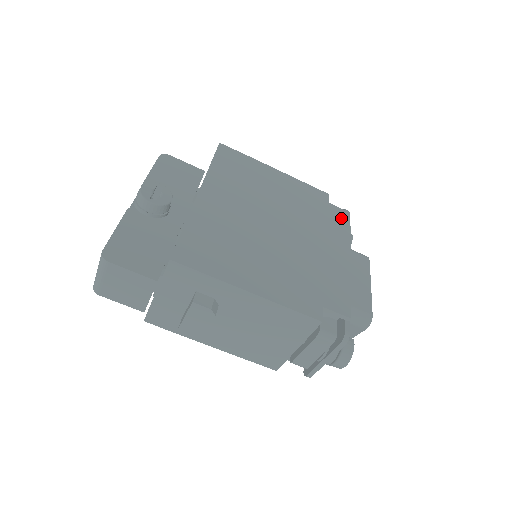
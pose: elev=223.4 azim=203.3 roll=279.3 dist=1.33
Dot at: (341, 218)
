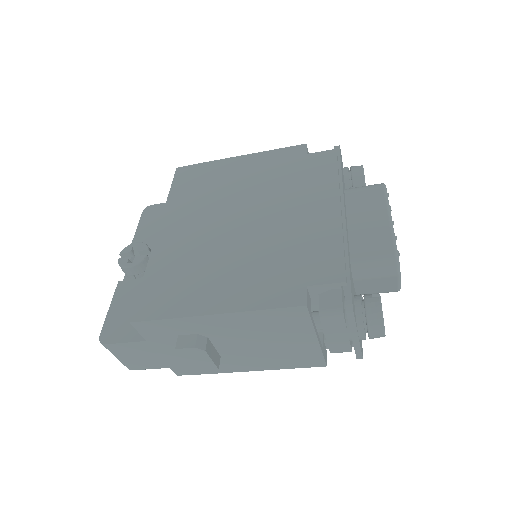
Dot at: (324, 163)
